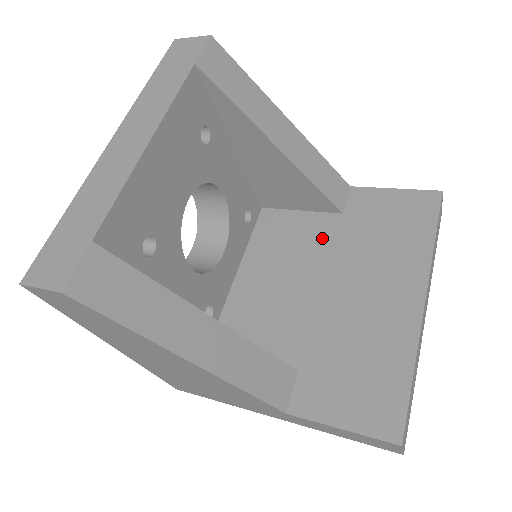
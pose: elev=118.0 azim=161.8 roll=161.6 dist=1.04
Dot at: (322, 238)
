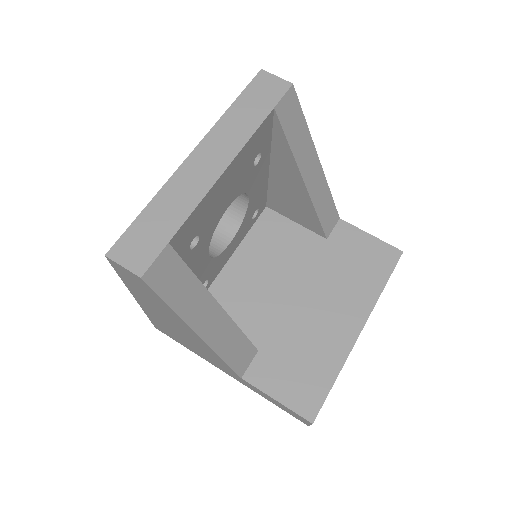
Dot at: (306, 253)
